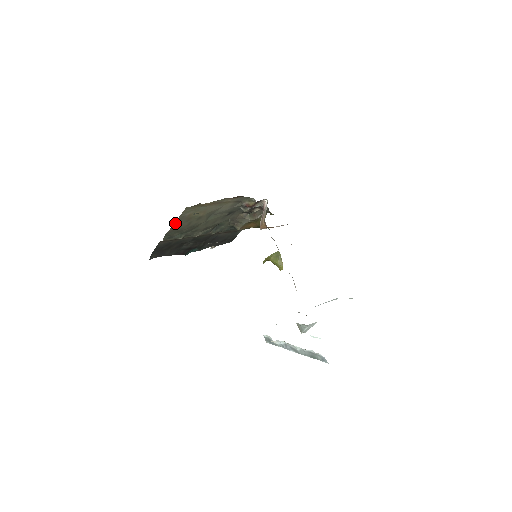
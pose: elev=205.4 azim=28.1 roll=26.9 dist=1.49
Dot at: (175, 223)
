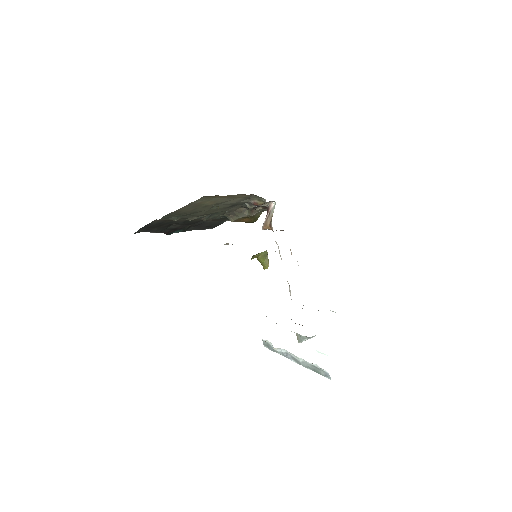
Dot at: (182, 207)
